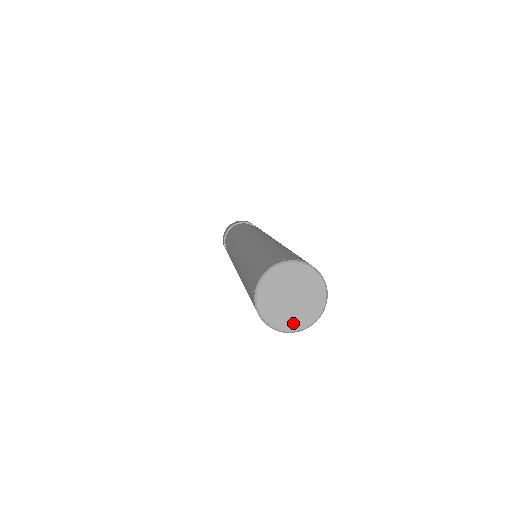
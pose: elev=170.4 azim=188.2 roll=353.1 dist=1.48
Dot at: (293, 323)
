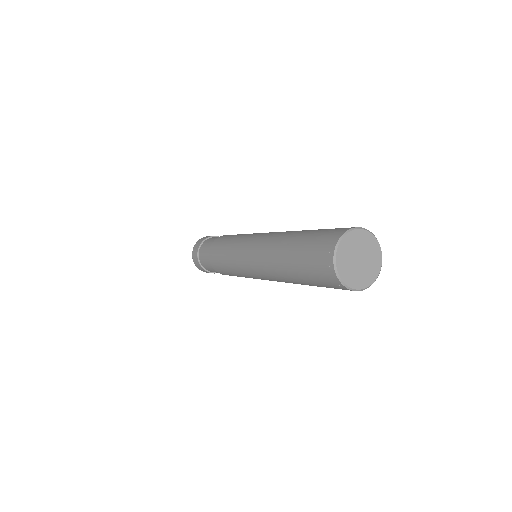
Dot at: (363, 281)
